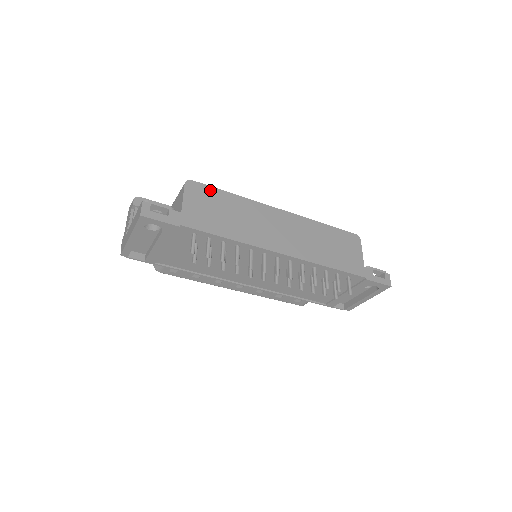
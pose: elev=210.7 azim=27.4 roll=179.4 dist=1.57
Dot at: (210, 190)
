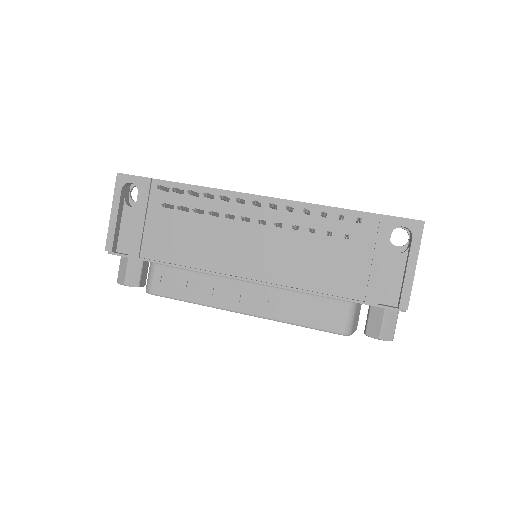
Dot at: occluded
